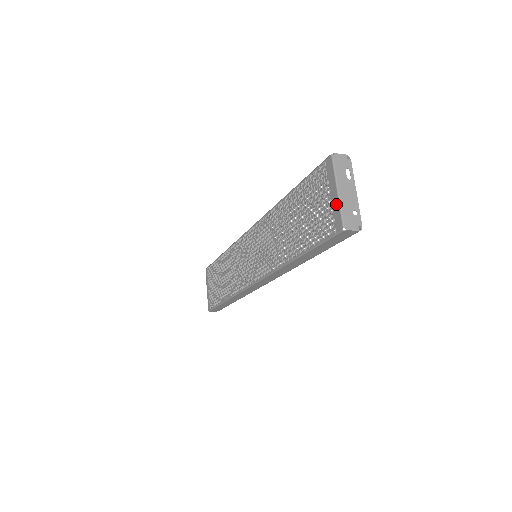
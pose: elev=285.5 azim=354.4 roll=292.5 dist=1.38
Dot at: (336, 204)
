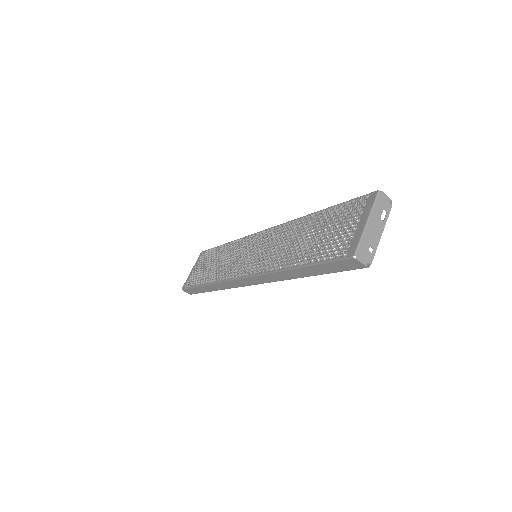
Dot at: (359, 233)
